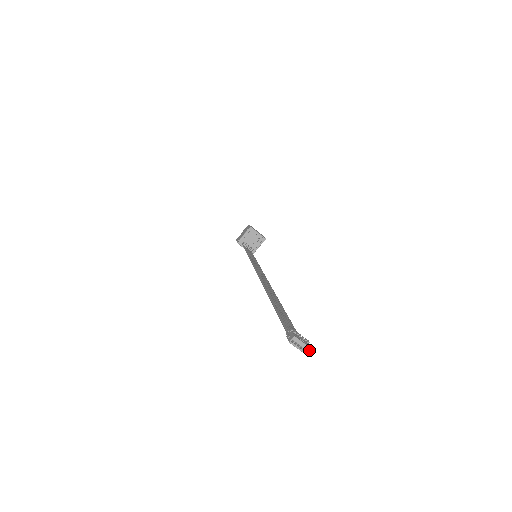
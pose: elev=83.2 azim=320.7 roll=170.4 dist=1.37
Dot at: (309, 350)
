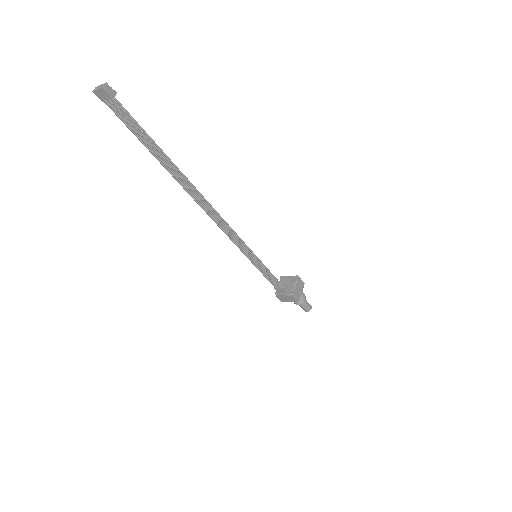
Dot at: (105, 84)
